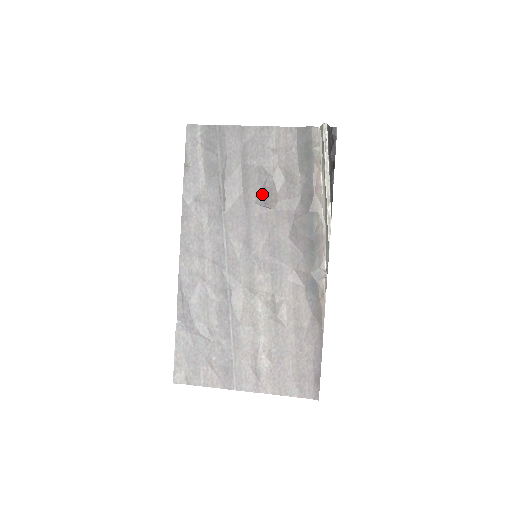
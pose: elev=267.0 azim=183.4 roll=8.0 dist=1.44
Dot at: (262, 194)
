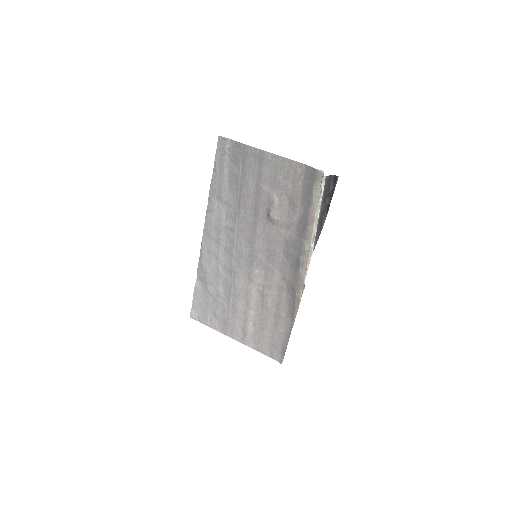
Dot at: (268, 212)
